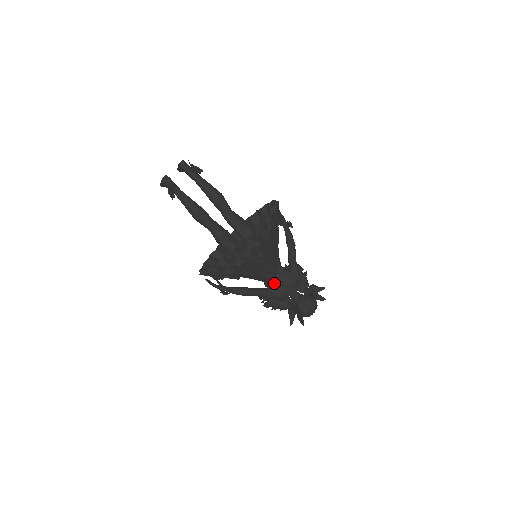
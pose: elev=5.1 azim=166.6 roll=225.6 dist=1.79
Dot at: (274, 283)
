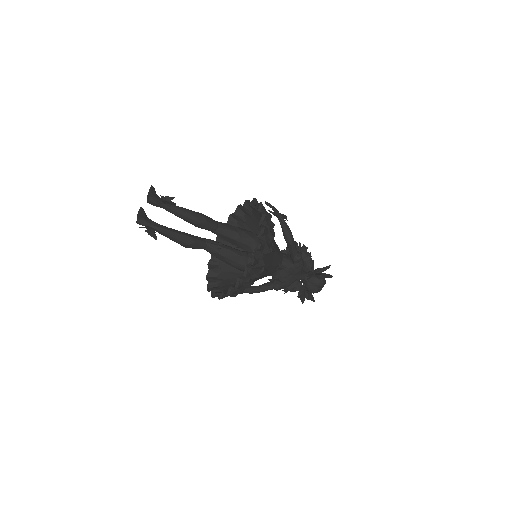
Dot at: (279, 277)
